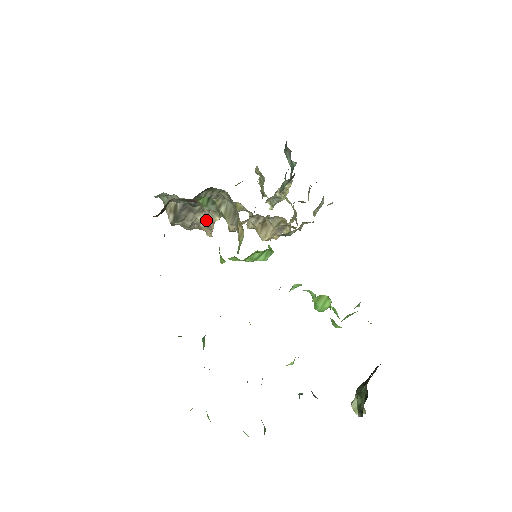
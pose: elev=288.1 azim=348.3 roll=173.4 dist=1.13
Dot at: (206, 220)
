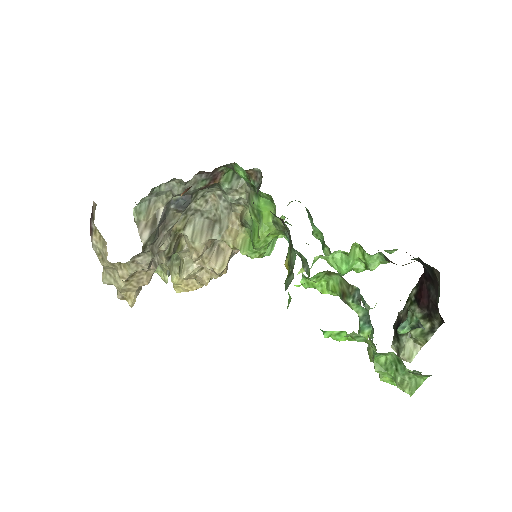
Dot at: (155, 260)
